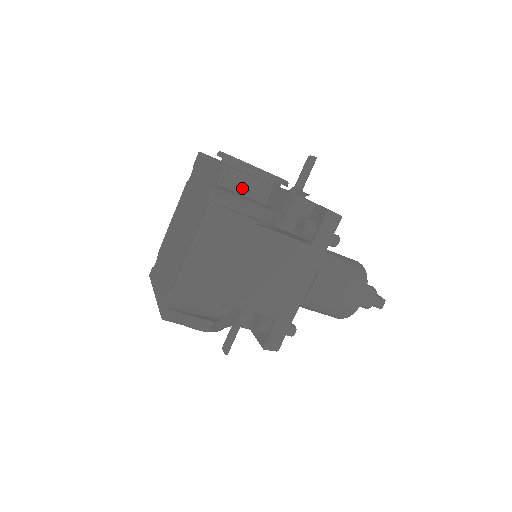
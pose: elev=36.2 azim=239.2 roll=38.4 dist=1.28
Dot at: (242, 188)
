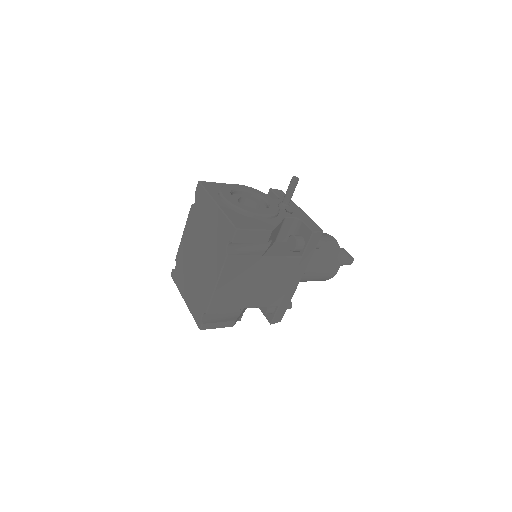
Dot at: (249, 239)
